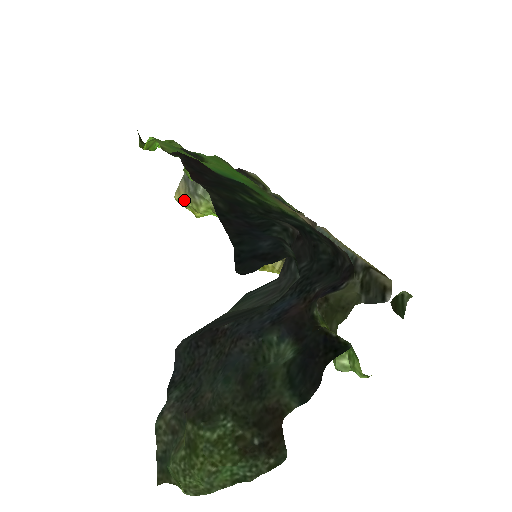
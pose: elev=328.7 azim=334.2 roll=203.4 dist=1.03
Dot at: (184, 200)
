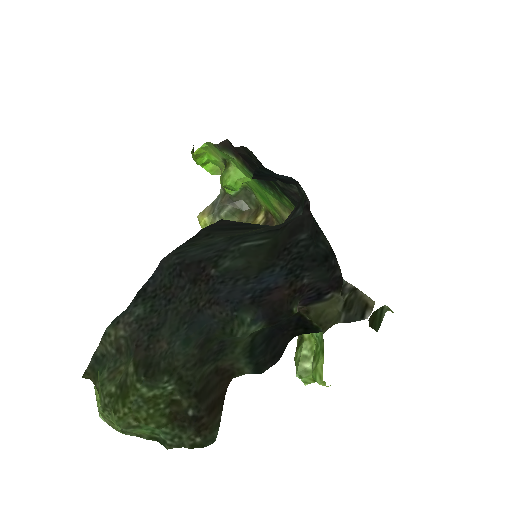
Dot at: (205, 219)
